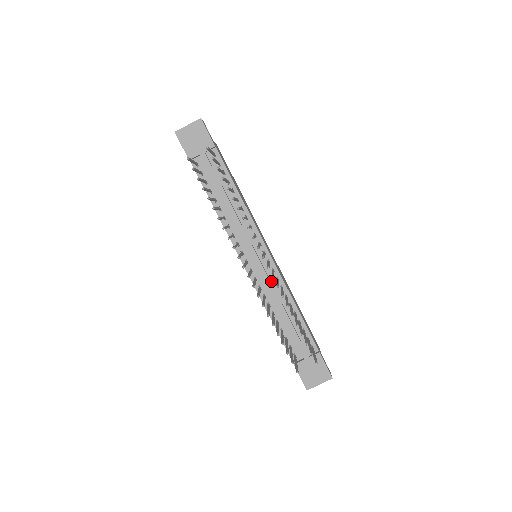
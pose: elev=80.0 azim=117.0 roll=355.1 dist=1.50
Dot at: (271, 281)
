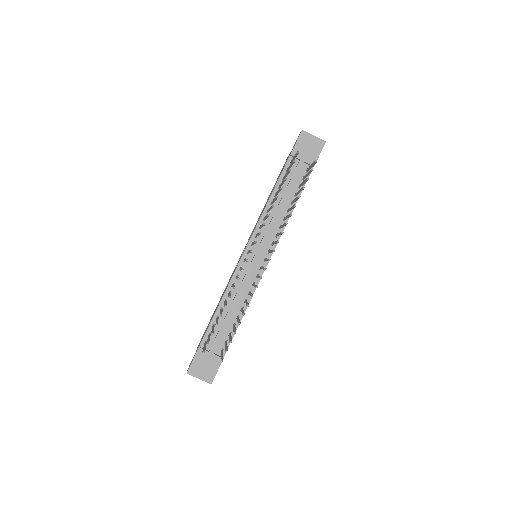
Dot at: (248, 281)
